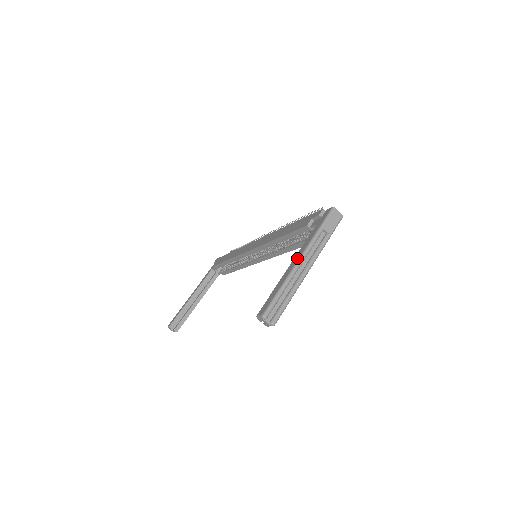
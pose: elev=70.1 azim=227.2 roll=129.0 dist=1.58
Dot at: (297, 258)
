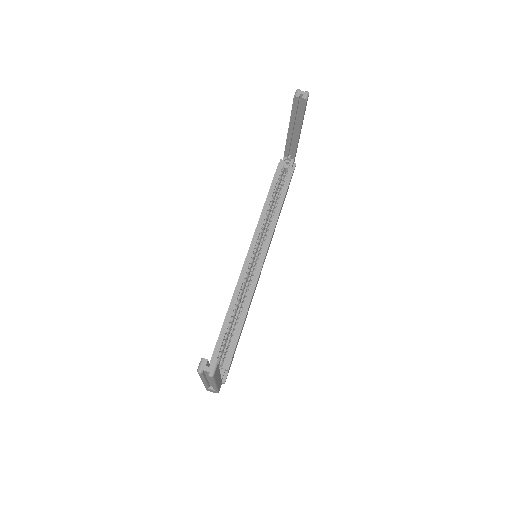
Dot at: occluded
